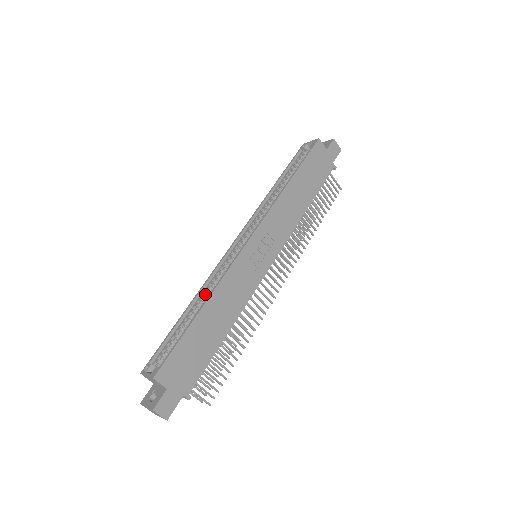
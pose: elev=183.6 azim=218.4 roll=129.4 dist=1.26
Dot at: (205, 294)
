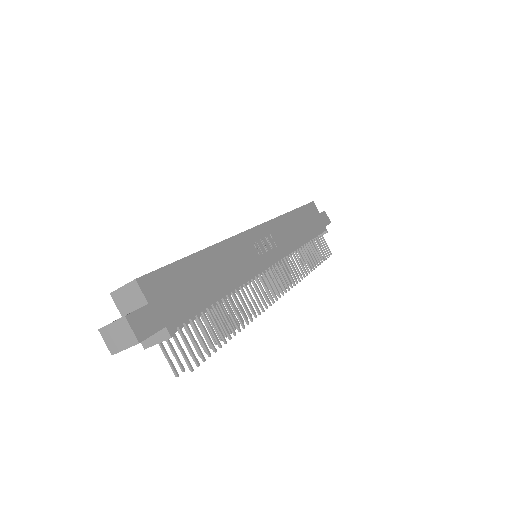
Dot at: occluded
